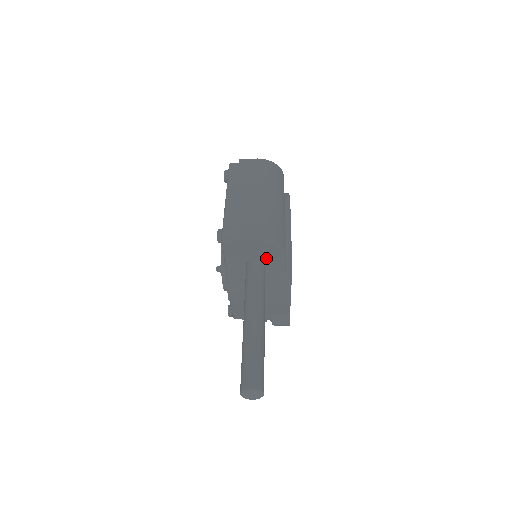
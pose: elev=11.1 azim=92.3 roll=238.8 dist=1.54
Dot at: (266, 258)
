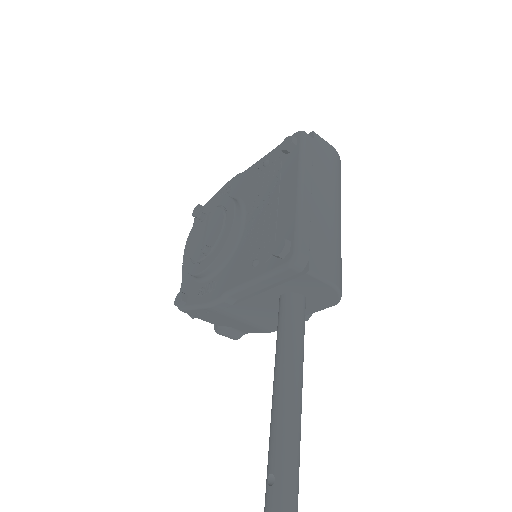
Dot at: (312, 299)
